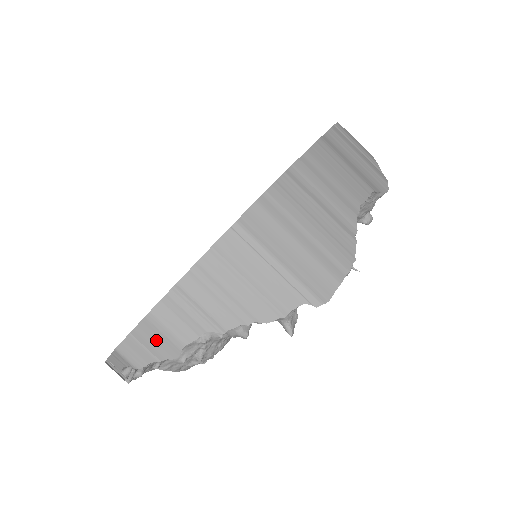
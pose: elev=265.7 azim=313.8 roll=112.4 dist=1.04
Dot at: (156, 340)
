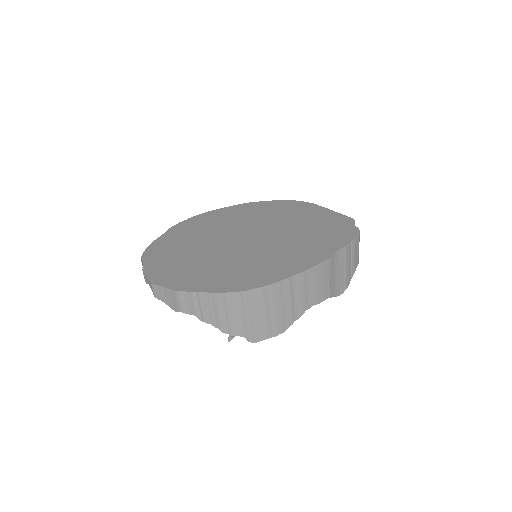
Dot at: (172, 299)
